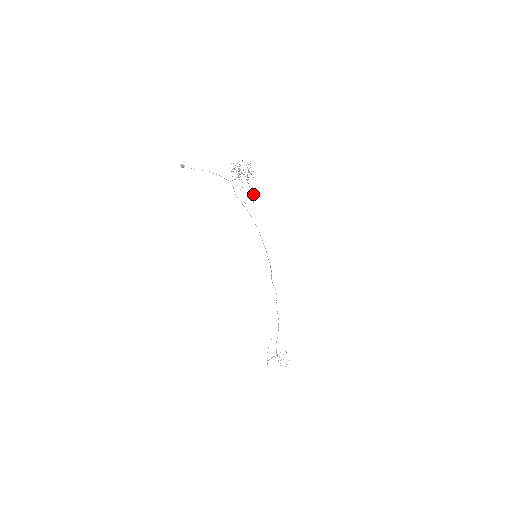
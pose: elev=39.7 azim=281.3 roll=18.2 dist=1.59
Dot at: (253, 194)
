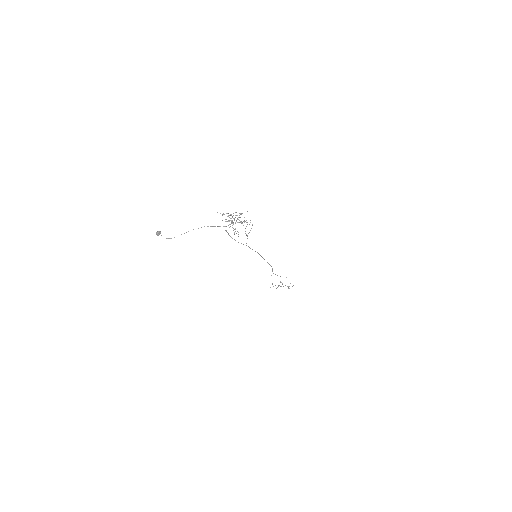
Dot at: occluded
